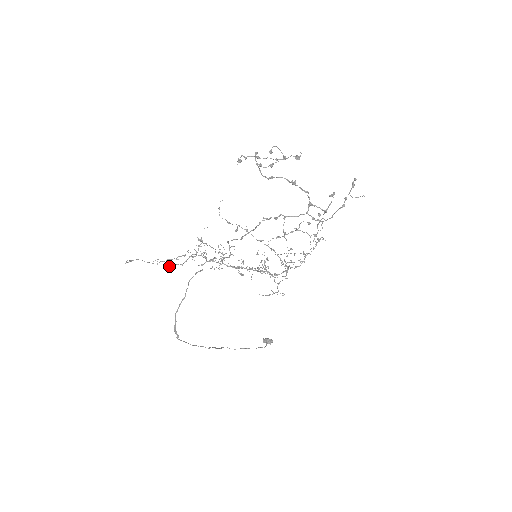
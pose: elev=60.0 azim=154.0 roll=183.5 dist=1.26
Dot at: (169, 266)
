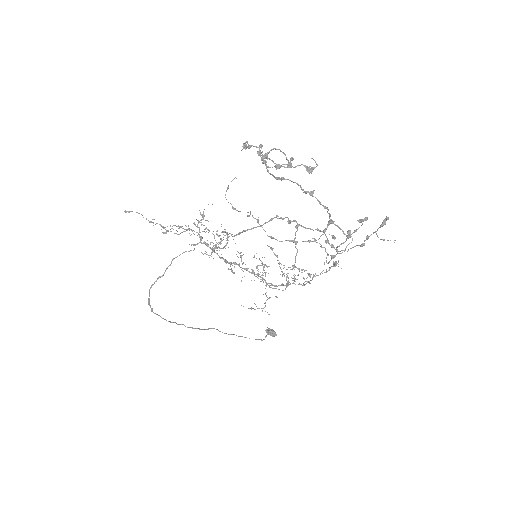
Dot at: (163, 232)
